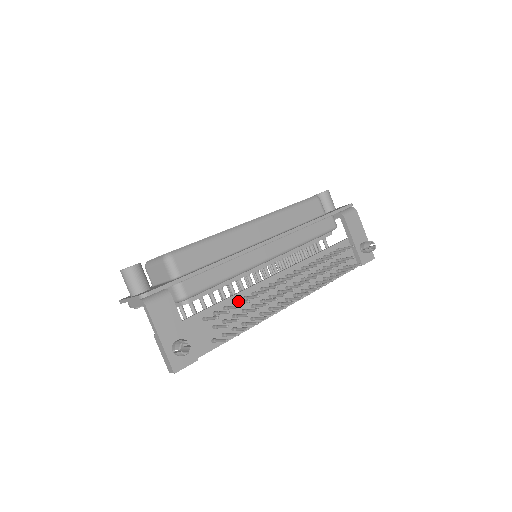
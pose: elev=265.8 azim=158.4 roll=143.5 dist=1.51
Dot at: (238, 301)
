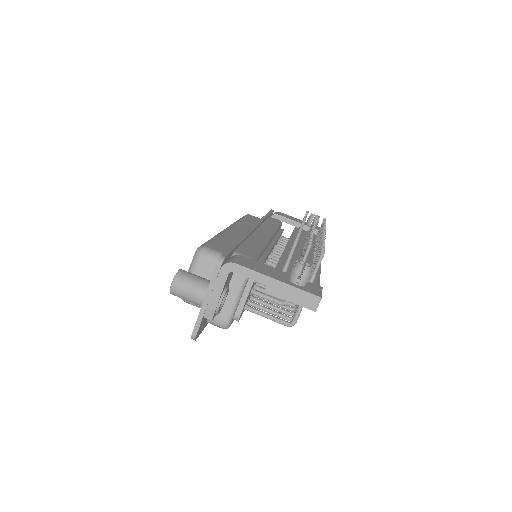
Dot at: occluded
